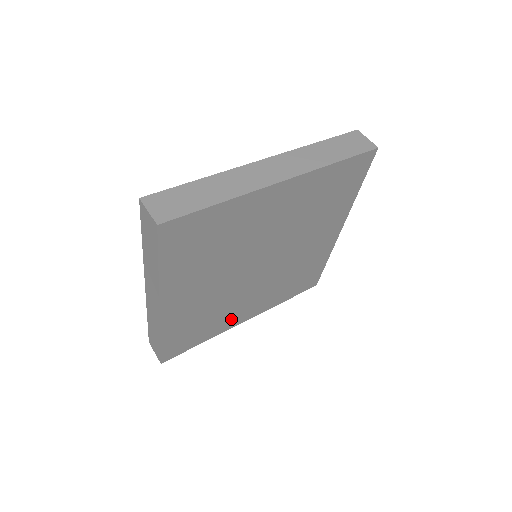
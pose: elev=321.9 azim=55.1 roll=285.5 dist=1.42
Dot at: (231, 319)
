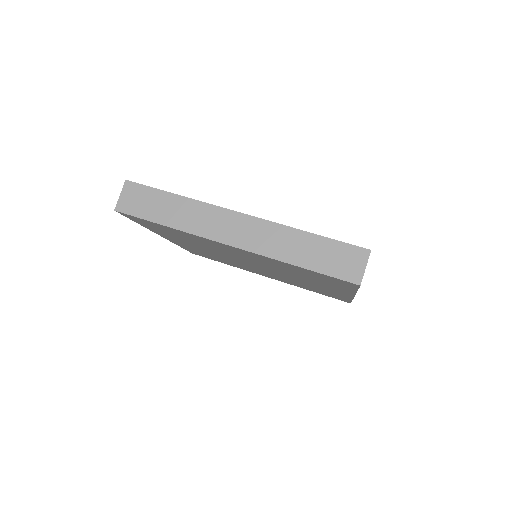
Dot at: occluded
